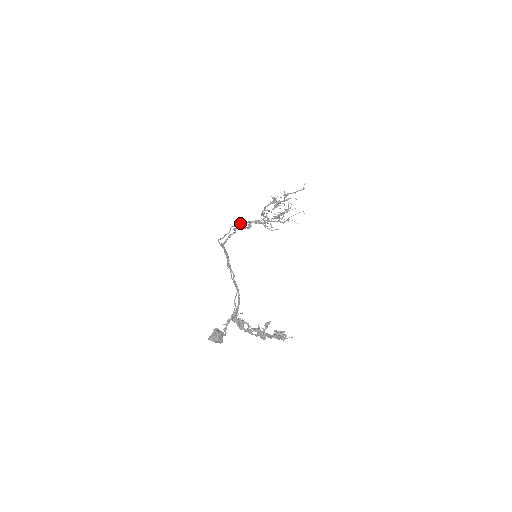
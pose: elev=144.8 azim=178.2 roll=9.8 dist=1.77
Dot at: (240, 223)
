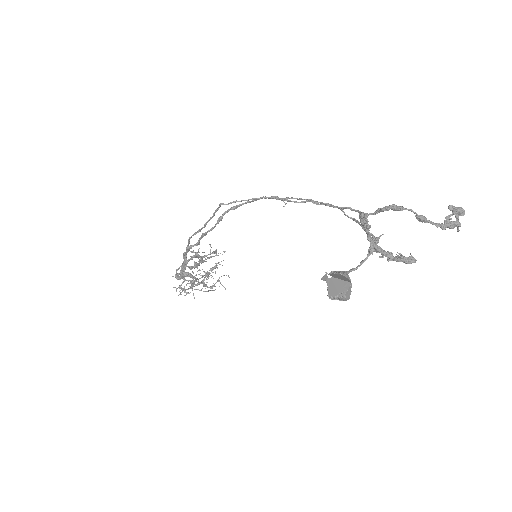
Dot at: occluded
